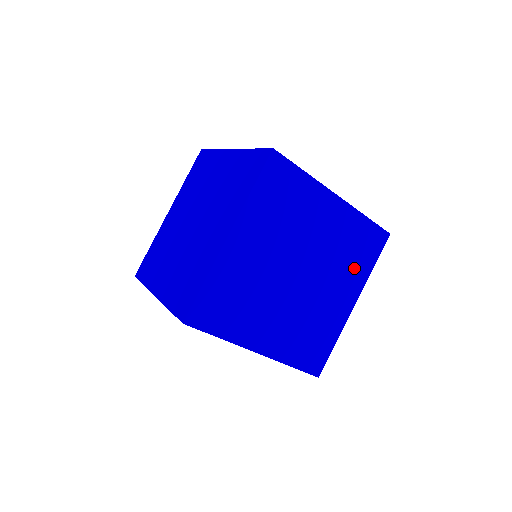
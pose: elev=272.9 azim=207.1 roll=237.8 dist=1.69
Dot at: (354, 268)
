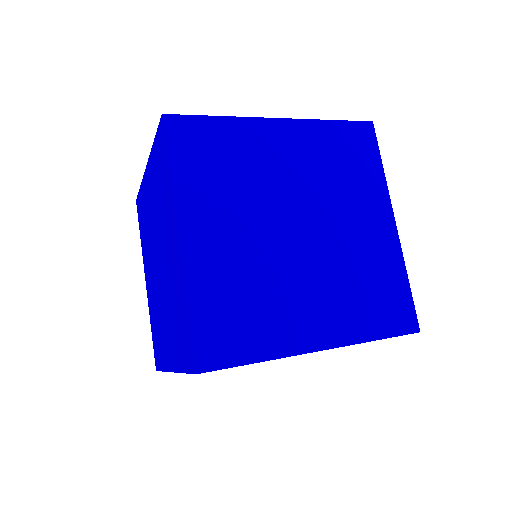
Dot at: (361, 183)
